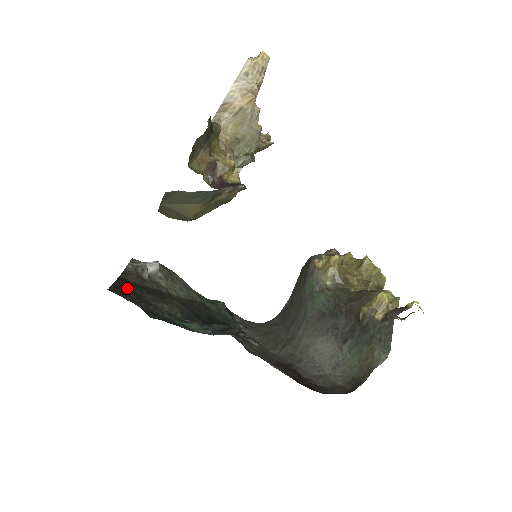
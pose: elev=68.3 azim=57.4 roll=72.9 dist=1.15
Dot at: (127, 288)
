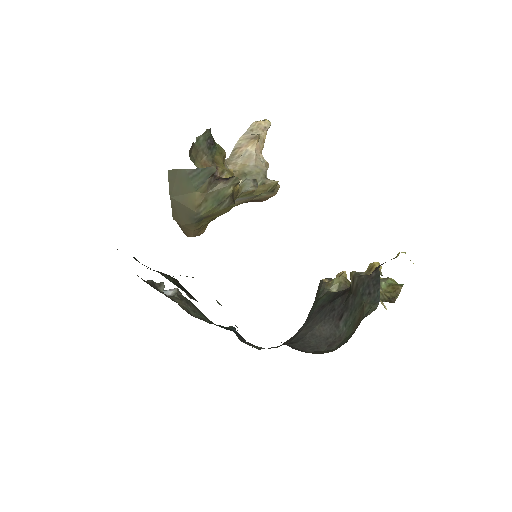
Dot at: occluded
